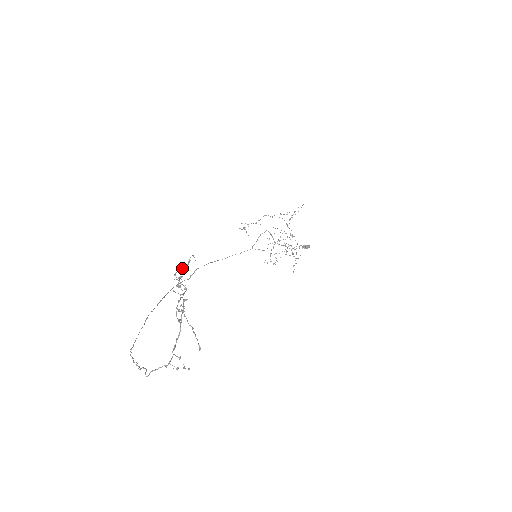
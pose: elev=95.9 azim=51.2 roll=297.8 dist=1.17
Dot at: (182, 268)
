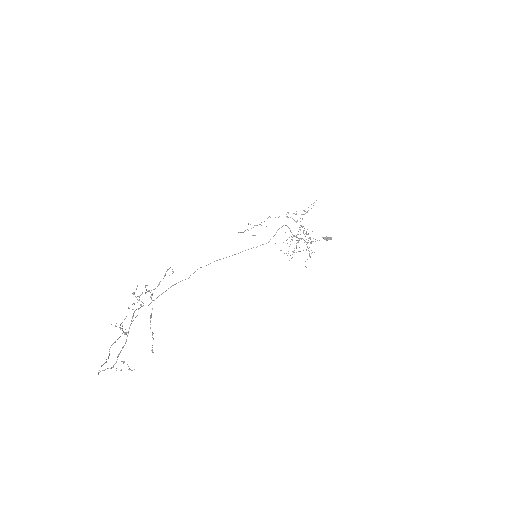
Dot at: (145, 286)
